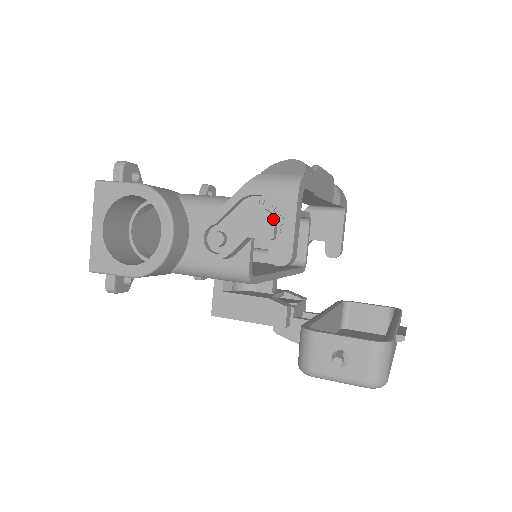
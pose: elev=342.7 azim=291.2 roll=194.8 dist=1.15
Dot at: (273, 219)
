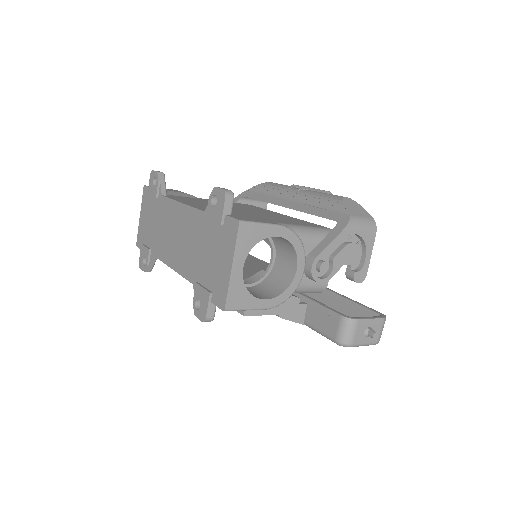
Dot at: occluded
